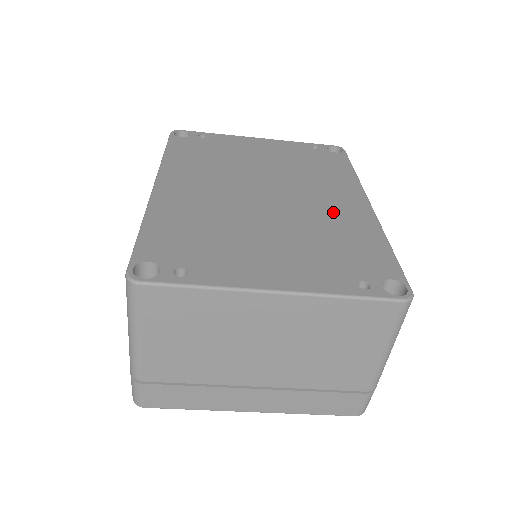
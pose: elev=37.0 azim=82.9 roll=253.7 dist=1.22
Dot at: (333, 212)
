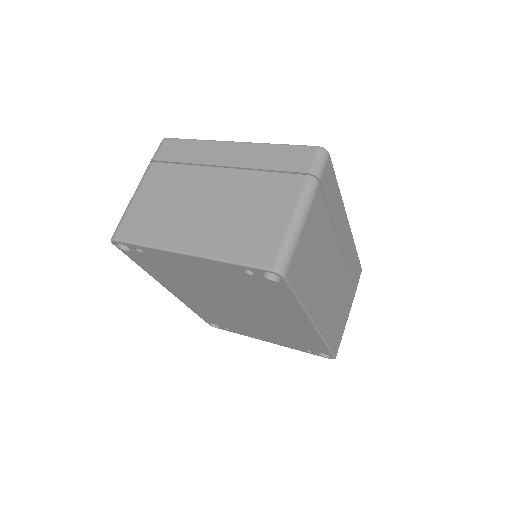
Dot at: (286, 326)
